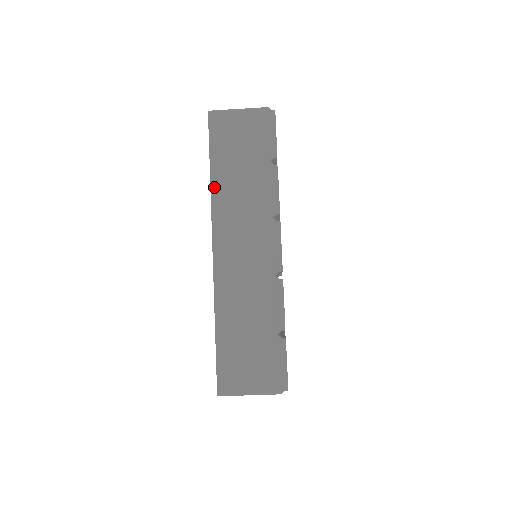
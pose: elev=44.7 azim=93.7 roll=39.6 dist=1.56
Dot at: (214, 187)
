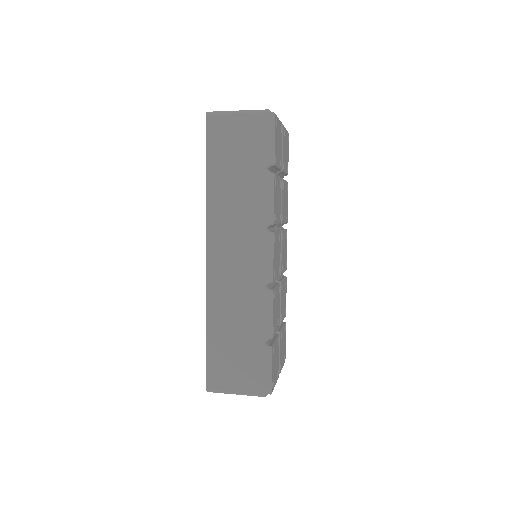
Dot at: (209, 194)
